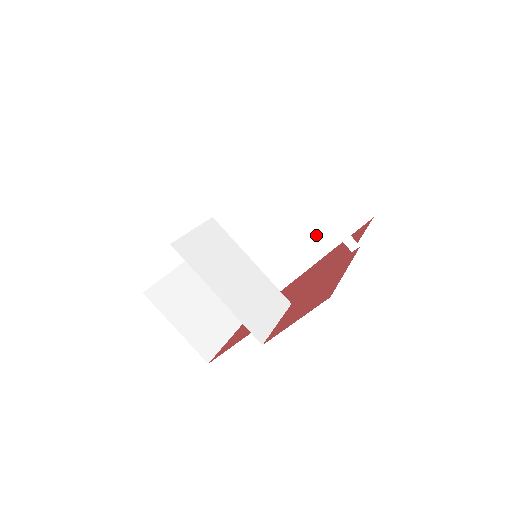
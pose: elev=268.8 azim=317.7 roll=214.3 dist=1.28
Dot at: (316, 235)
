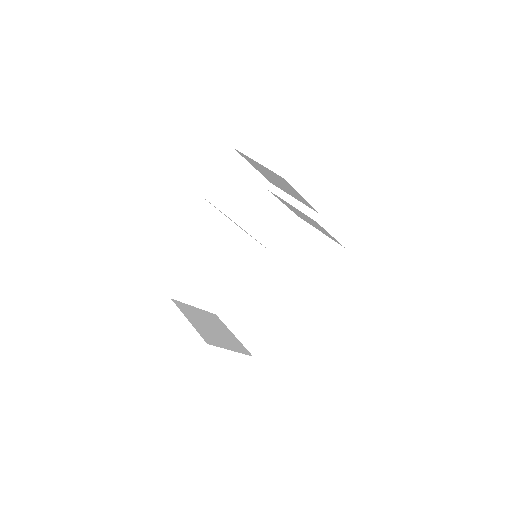
Dot at: (307, 272)
